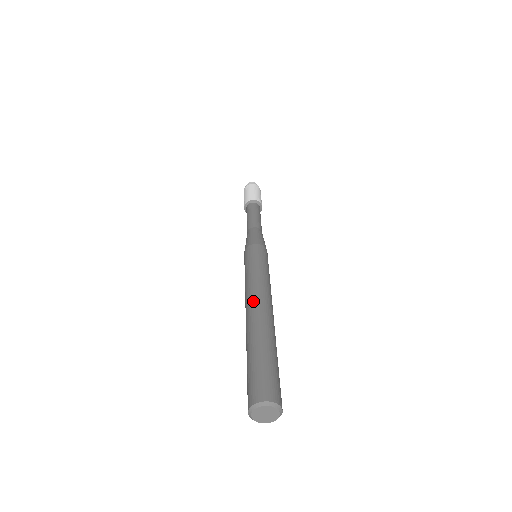
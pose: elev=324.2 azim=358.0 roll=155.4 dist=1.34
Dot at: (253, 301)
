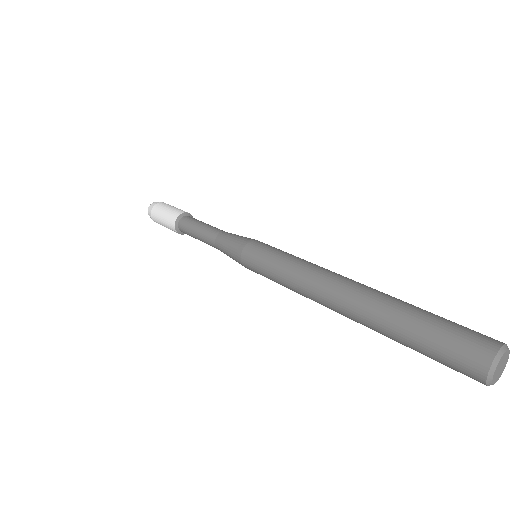
Dot at: (334, 282)
